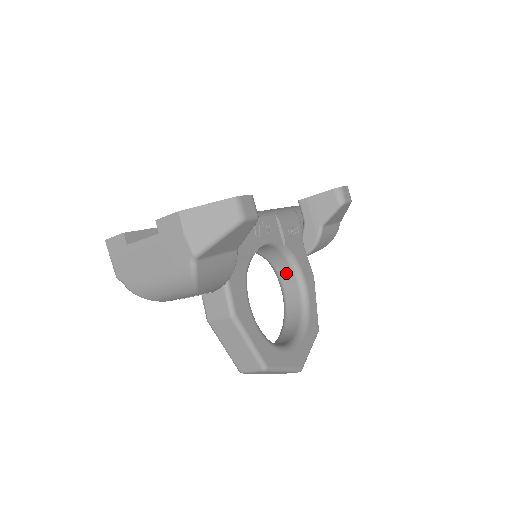
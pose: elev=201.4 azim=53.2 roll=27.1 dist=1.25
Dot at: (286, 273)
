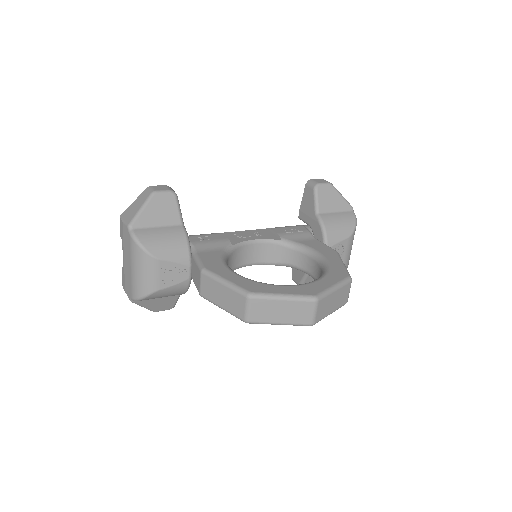
Dot at: (304, 261)
